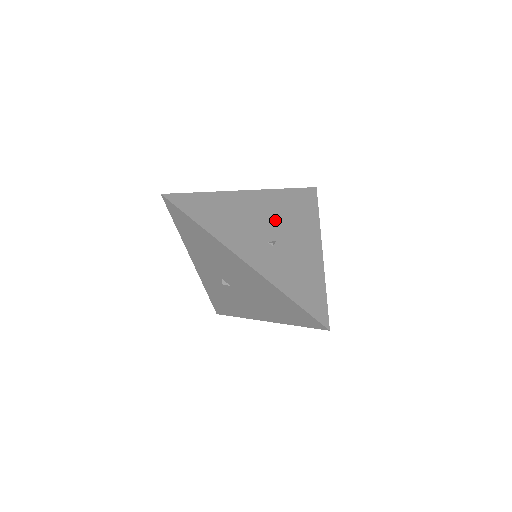
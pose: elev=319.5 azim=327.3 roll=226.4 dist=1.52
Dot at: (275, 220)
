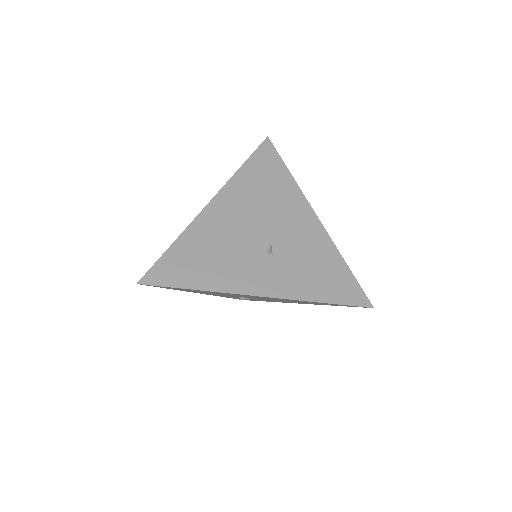
Dot at: (255, 218)
